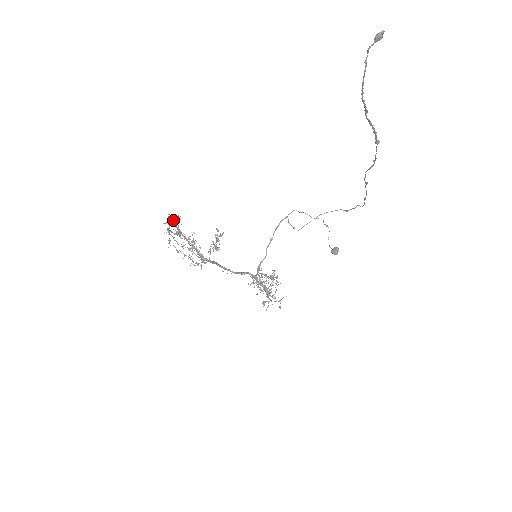
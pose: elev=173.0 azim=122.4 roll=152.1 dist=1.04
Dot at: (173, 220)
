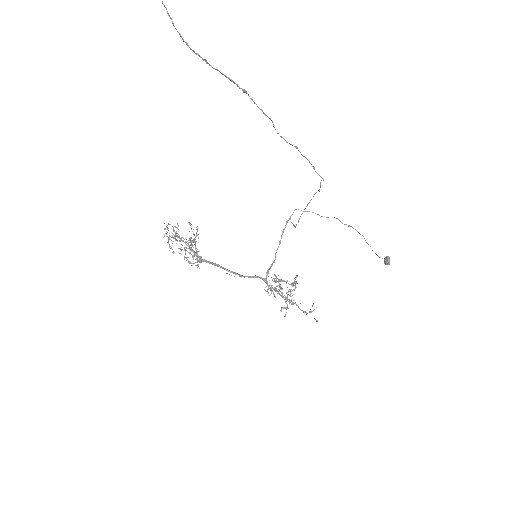
Dot at: (173, 227)
